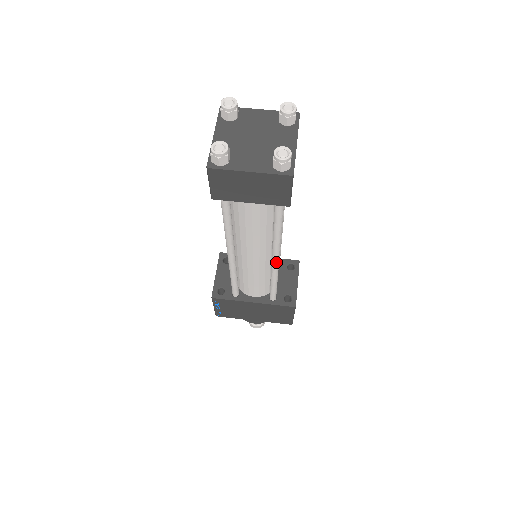
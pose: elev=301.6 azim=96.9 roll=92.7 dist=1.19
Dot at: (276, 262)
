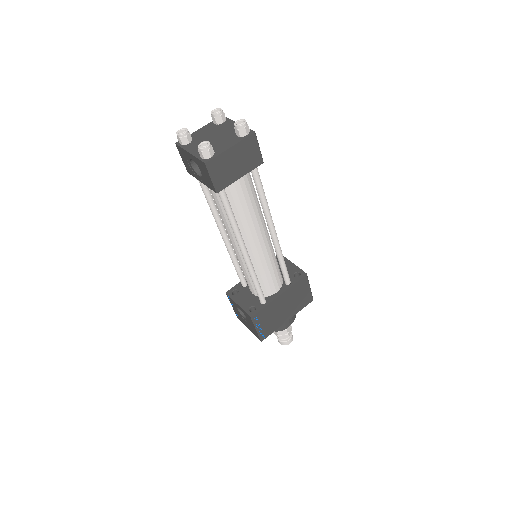
Dot at: (275, 234)
